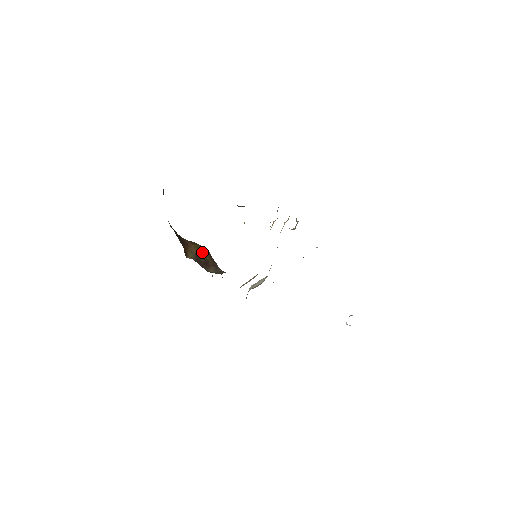
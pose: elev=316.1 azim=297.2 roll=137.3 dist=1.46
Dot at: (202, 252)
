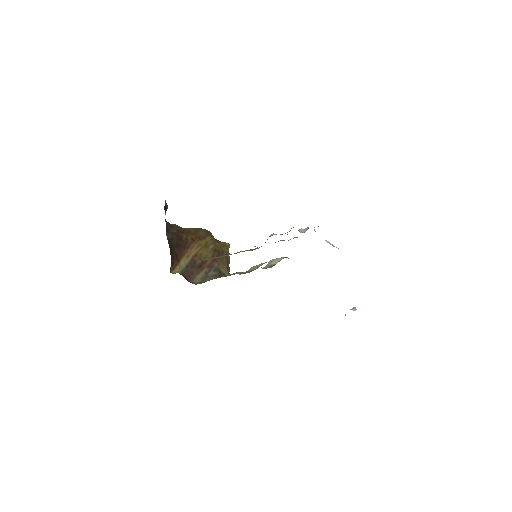
Dot at: (205, 250)
